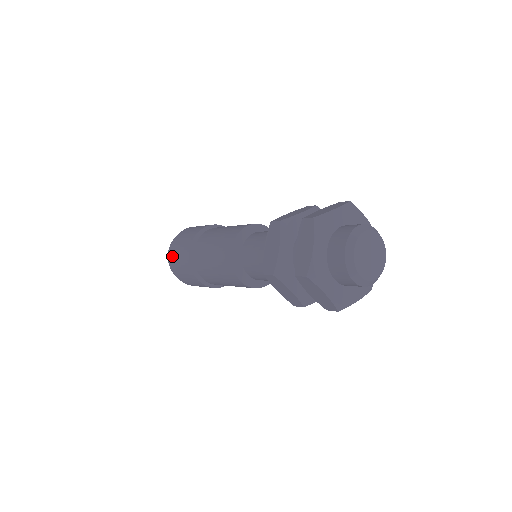
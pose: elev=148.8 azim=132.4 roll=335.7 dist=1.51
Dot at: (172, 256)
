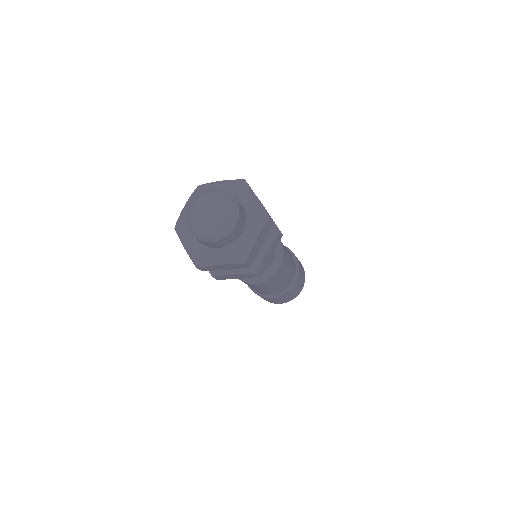
Dot at: occluded
